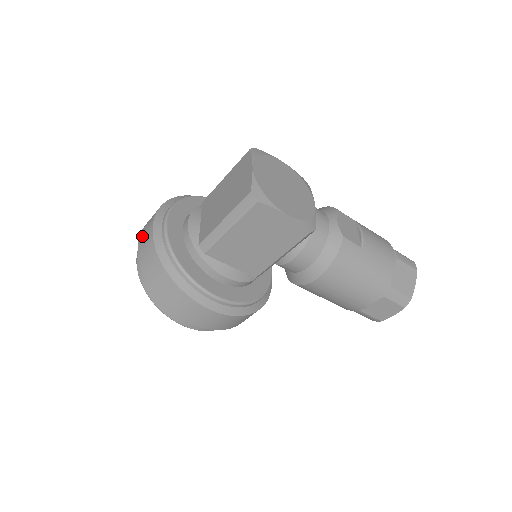
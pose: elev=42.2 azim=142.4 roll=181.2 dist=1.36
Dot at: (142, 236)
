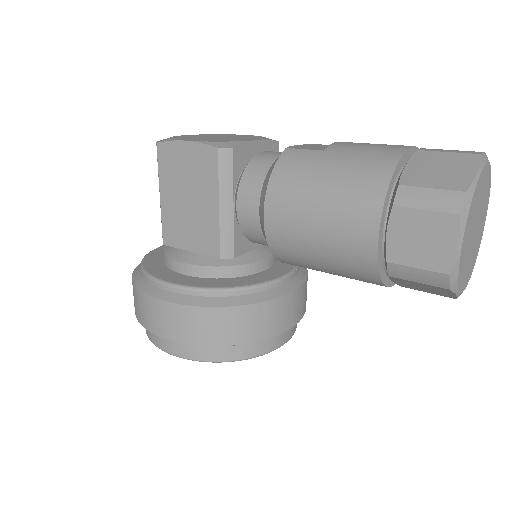
Dot at: occluded
